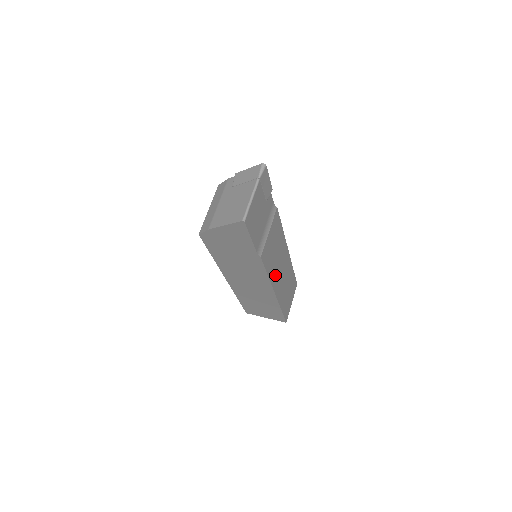
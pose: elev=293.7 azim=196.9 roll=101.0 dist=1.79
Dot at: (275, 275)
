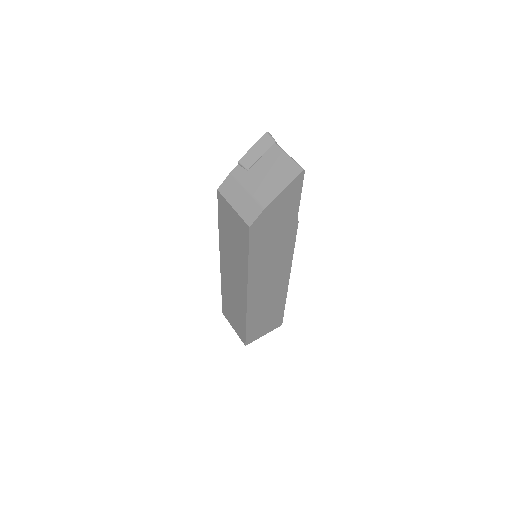
Dot at: occluded
